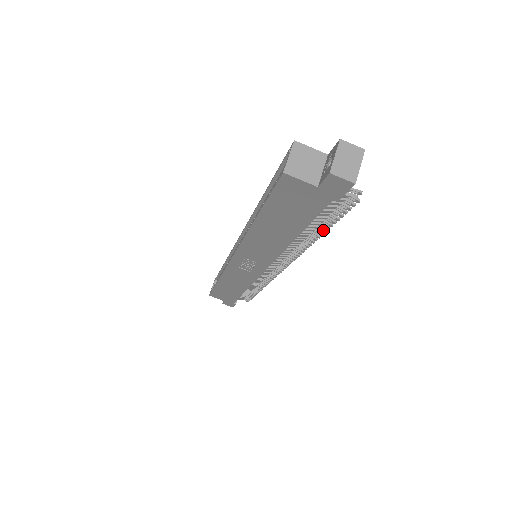
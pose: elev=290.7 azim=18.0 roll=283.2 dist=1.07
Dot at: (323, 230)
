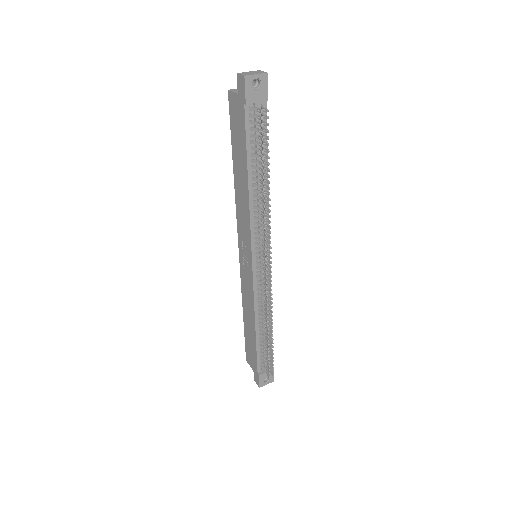
Dot at: (262, 169)
